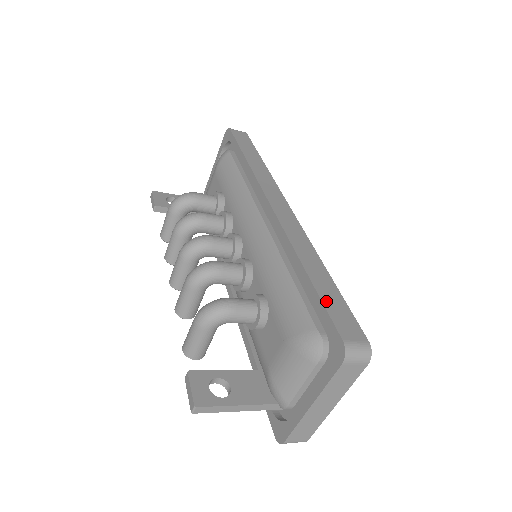
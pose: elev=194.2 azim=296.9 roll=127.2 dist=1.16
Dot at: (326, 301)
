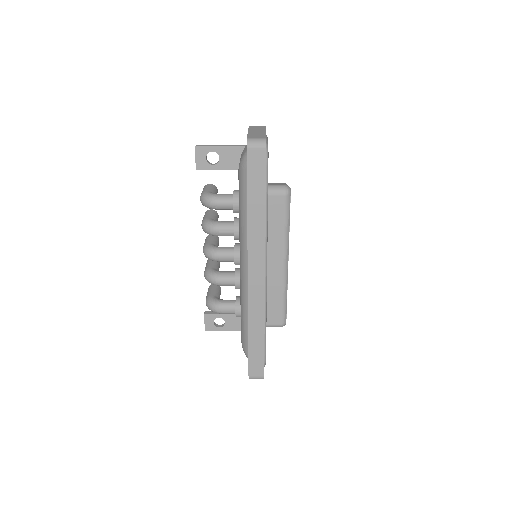
Dot at: (251, 355)
